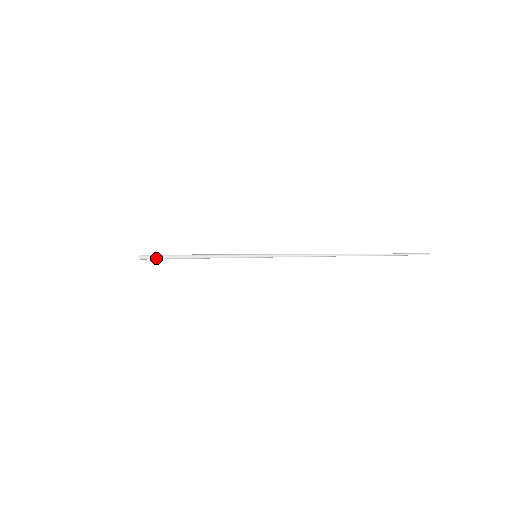
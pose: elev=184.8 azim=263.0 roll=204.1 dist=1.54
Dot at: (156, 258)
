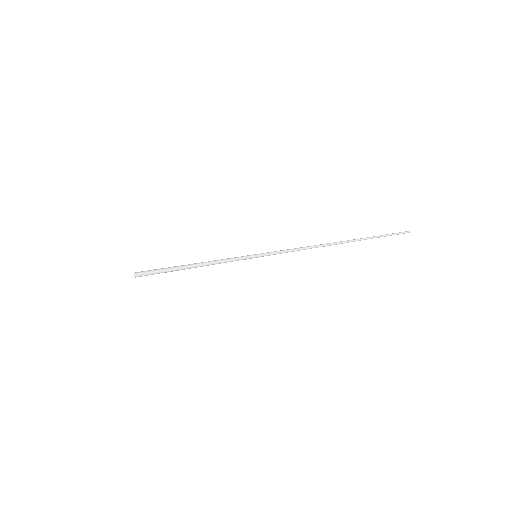
Dot at: (153, 274)
